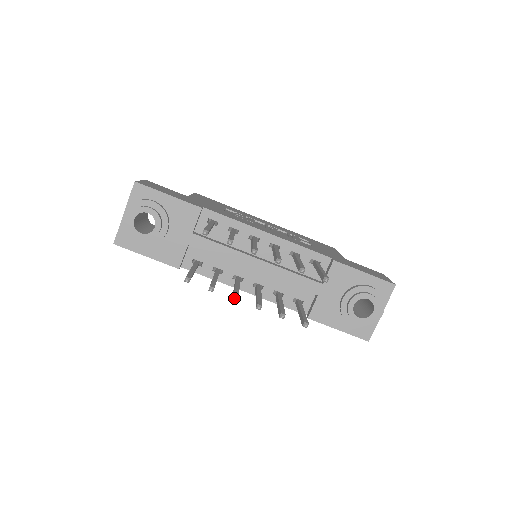
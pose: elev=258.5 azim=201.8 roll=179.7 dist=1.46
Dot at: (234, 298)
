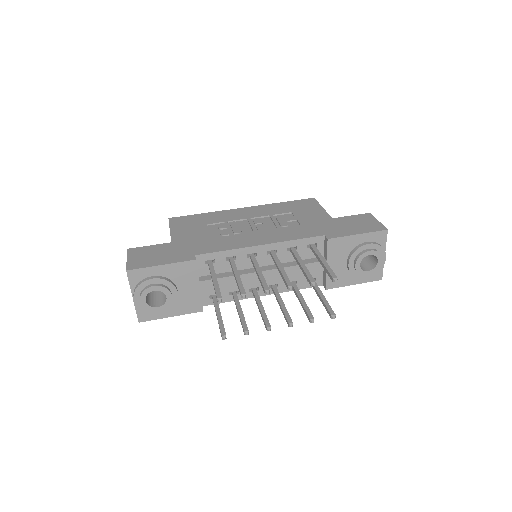
Dot at: (268, 330)
